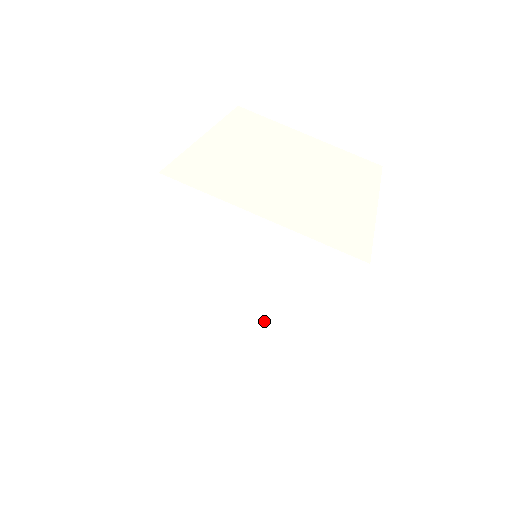
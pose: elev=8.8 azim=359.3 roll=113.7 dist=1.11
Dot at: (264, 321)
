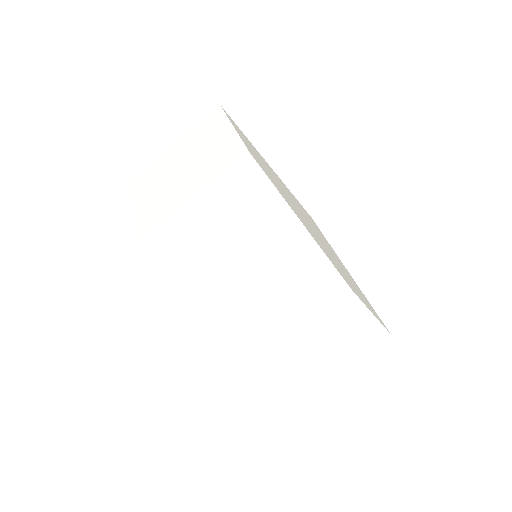
Dot at: (337, 339)
